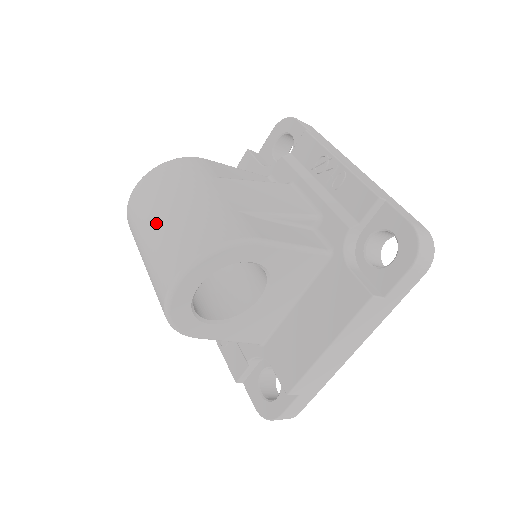
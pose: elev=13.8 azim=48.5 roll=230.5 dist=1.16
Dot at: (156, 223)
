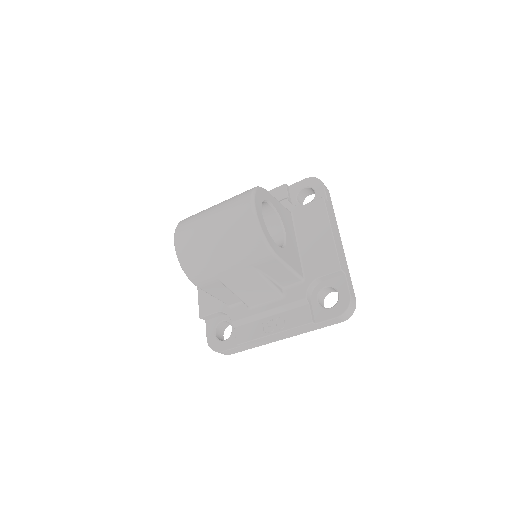
Dot at: (212, 217)
